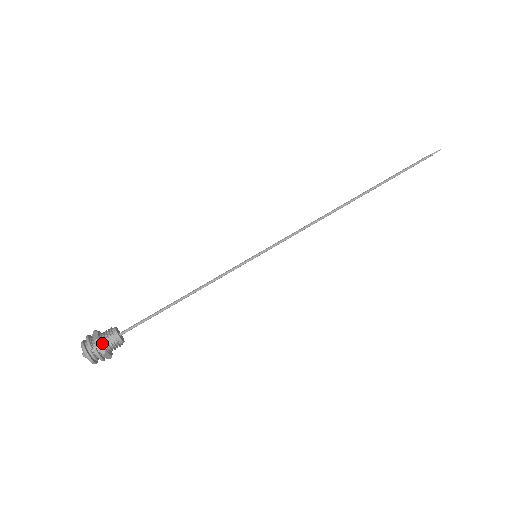
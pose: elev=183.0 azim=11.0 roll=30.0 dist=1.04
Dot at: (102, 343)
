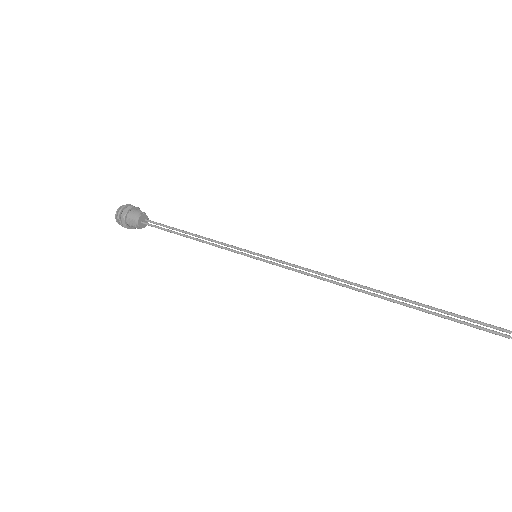
Dot at: (126, 220)
